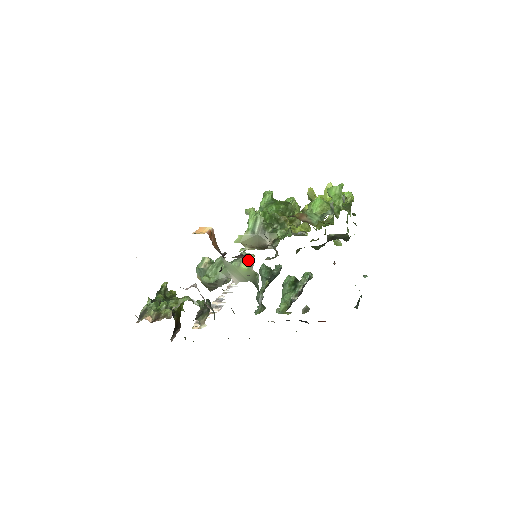
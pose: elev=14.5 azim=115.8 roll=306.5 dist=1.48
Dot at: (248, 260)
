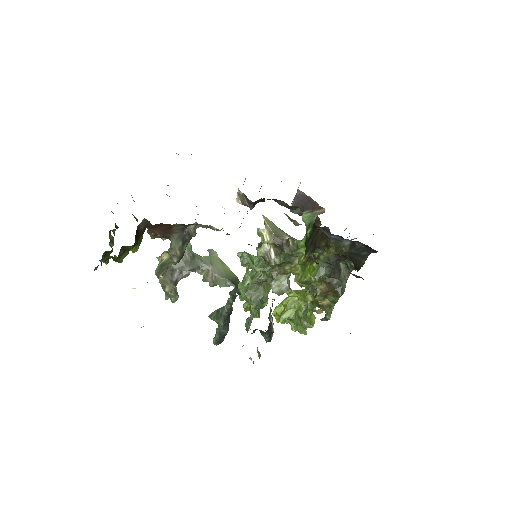
Dot at: occluded
